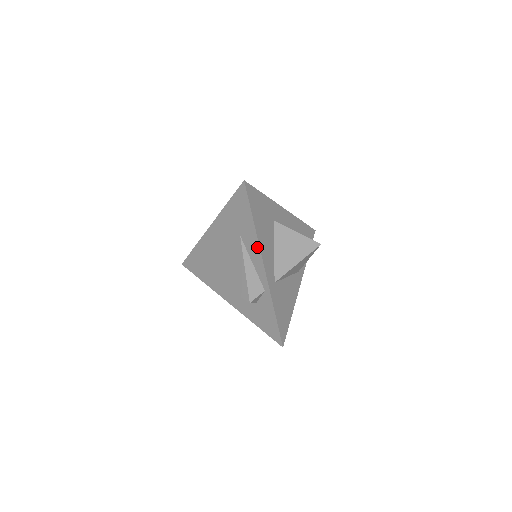
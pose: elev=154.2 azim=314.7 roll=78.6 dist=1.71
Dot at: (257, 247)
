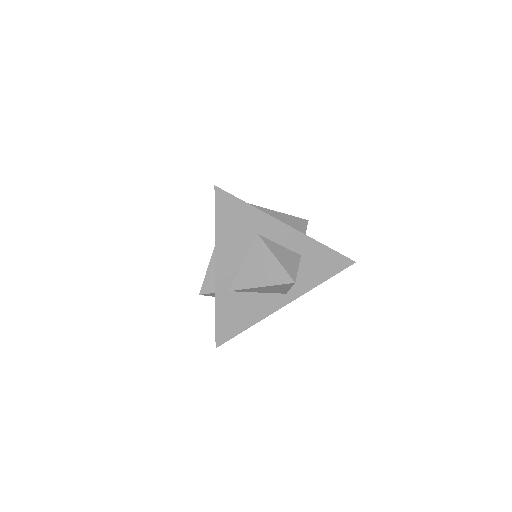
Dot at: (215, 252)
